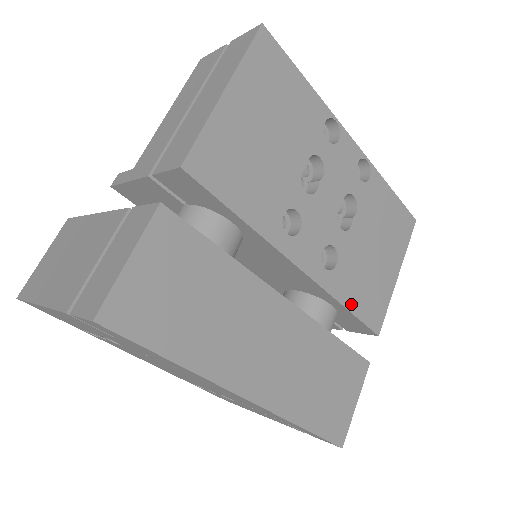
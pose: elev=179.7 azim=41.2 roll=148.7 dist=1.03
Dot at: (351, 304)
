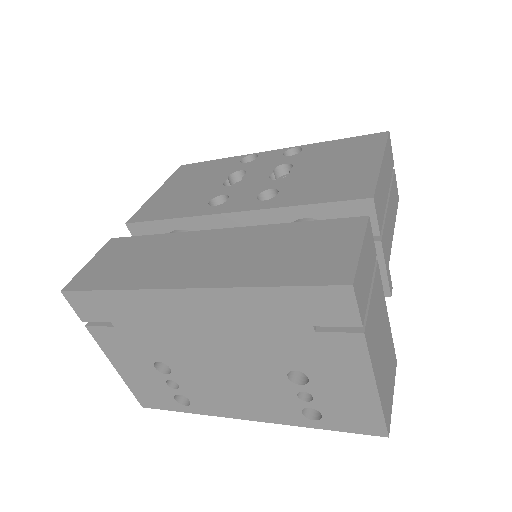
Dot at: (310, 201)
